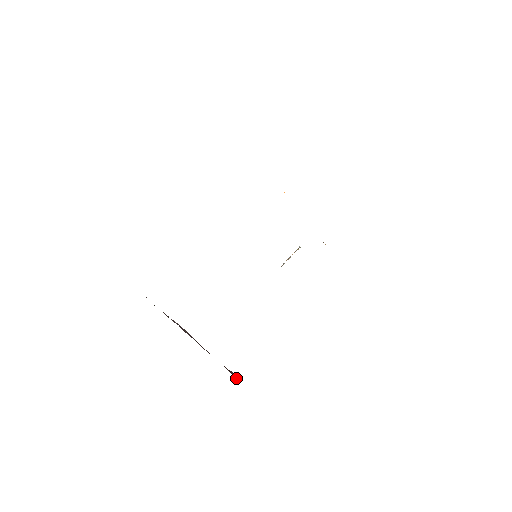
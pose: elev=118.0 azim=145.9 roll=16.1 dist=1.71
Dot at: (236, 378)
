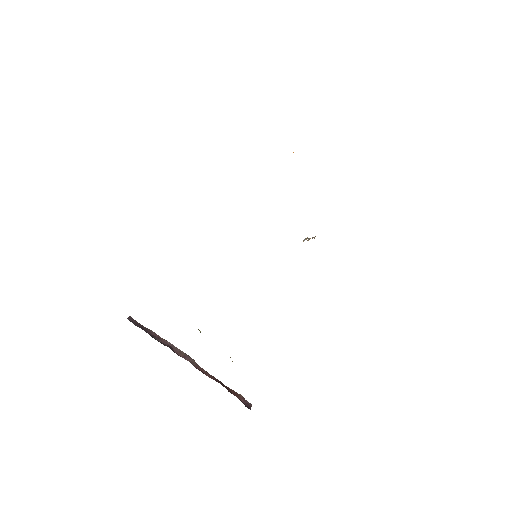
Dot at: (247, 402)
